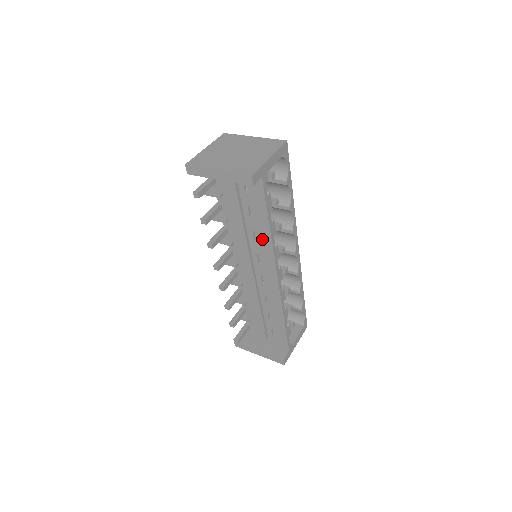
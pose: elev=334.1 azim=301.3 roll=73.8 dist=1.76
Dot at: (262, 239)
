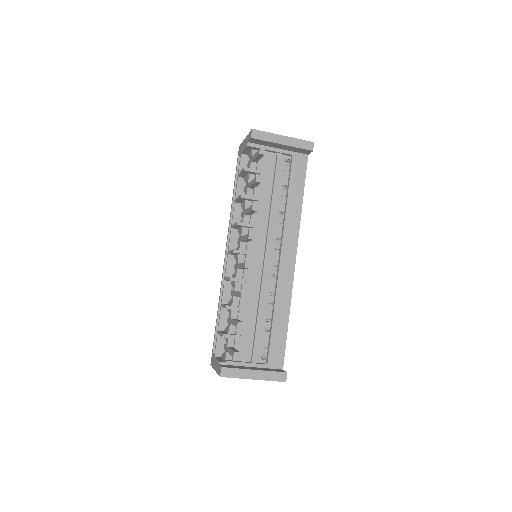
Dot at: (292, 215)
